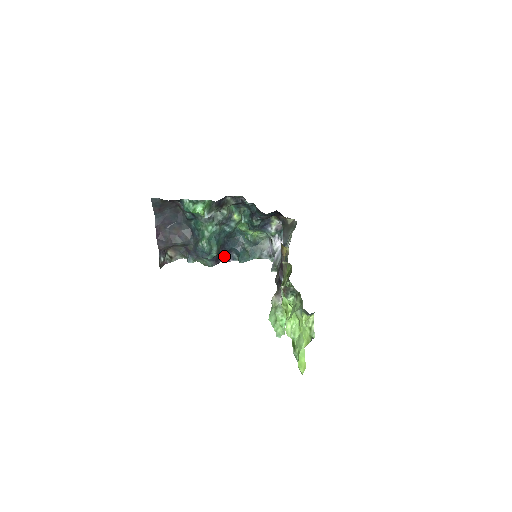
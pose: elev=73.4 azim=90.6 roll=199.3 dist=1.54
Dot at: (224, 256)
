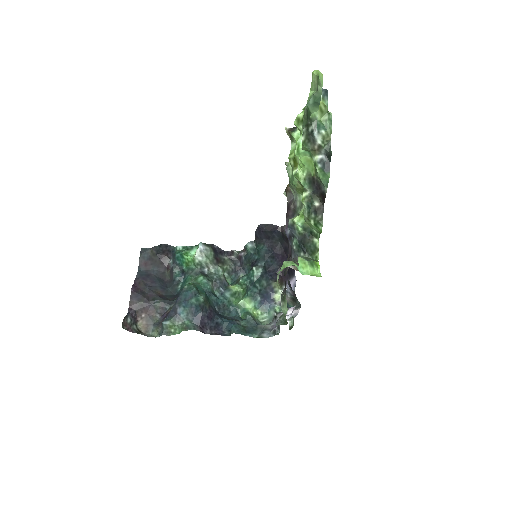
Dot at: (212, 327)
